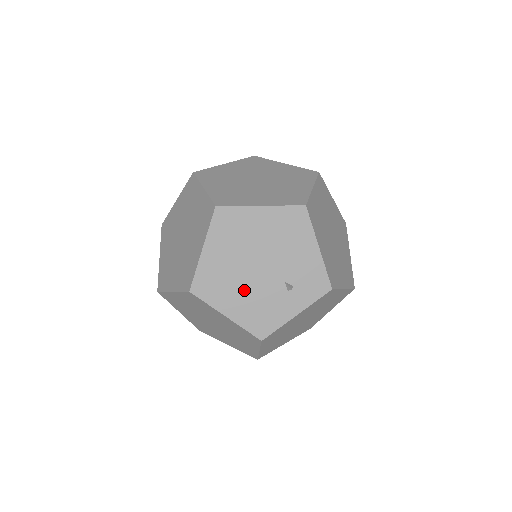
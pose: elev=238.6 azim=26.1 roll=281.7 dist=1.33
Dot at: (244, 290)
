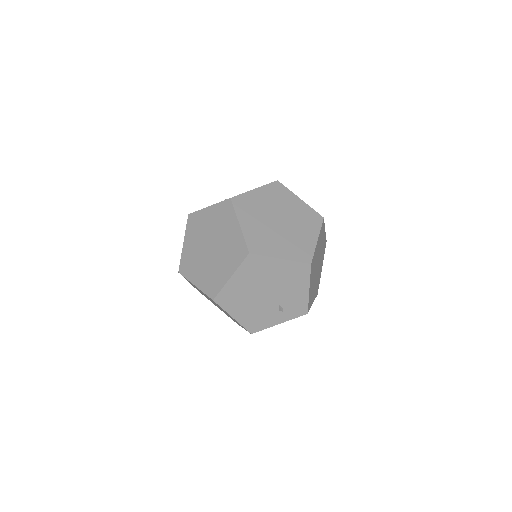
Dot at: (250, 305)
